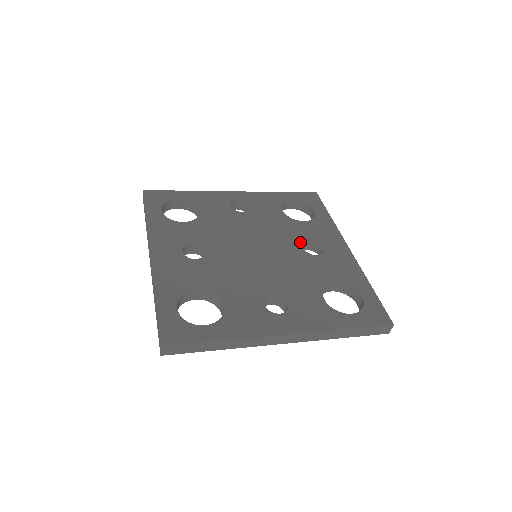
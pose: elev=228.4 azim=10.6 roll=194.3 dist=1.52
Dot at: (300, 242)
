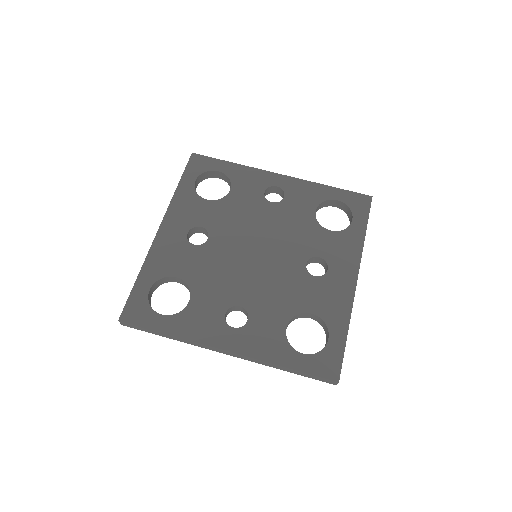
Dot at: (307, 255)
